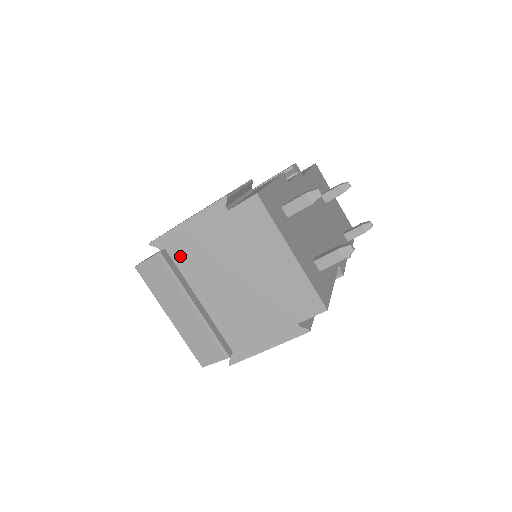
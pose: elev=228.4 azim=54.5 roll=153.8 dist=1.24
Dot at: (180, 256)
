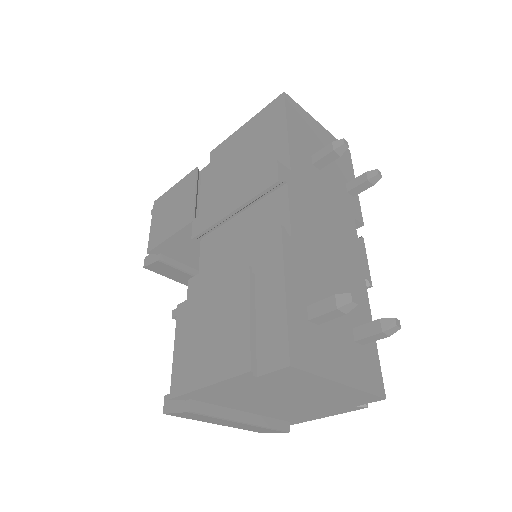
Dot at: (211, 400)
